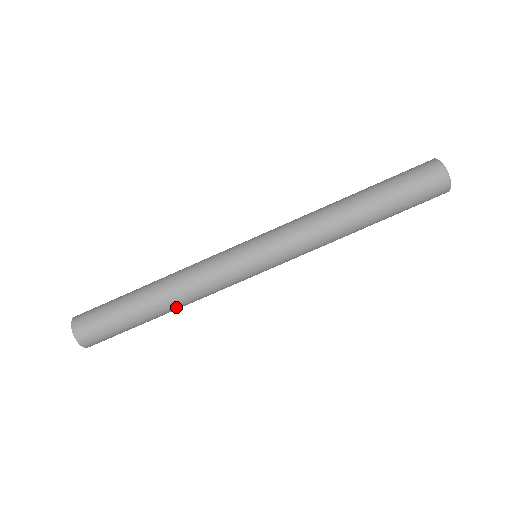
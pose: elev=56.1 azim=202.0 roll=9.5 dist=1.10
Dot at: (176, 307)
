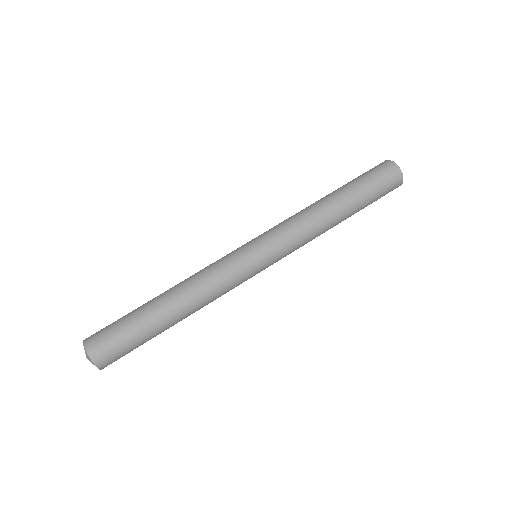
Dot at: (189, 312)
